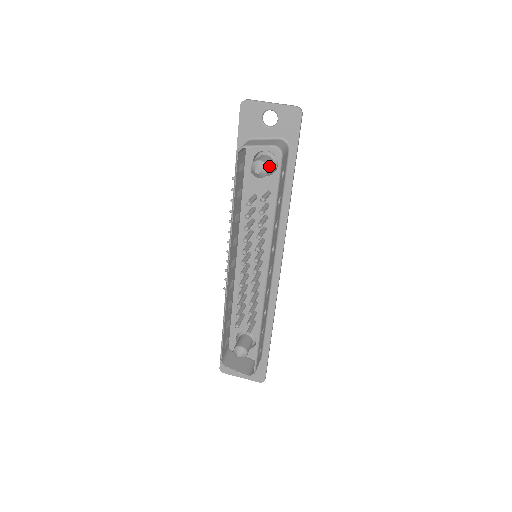
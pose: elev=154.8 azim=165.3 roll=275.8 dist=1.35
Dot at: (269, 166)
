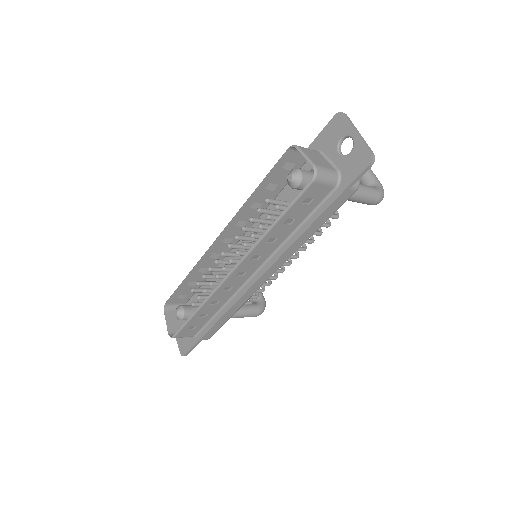
Dot at: (305, 184)
